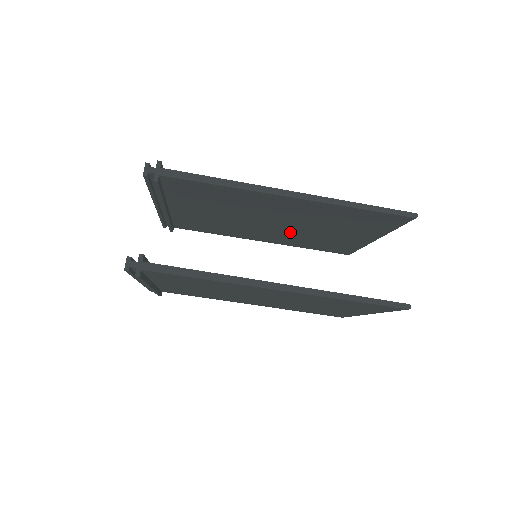
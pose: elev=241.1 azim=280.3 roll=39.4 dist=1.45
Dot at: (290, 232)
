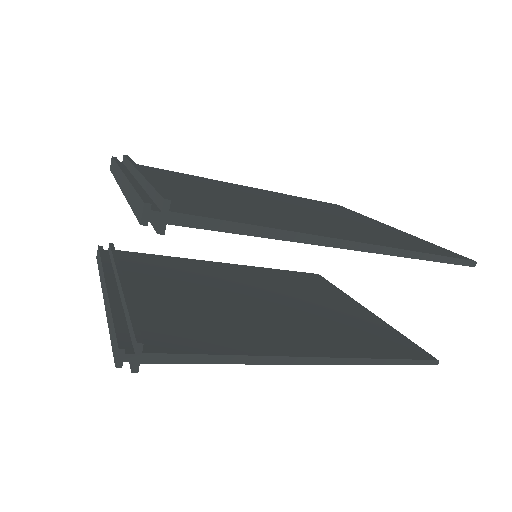
Dot at: occluded
